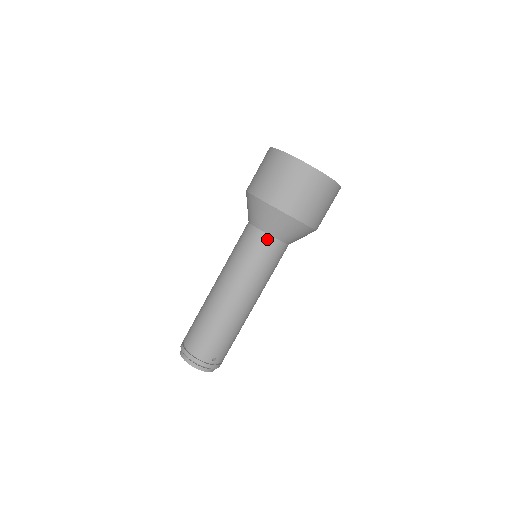
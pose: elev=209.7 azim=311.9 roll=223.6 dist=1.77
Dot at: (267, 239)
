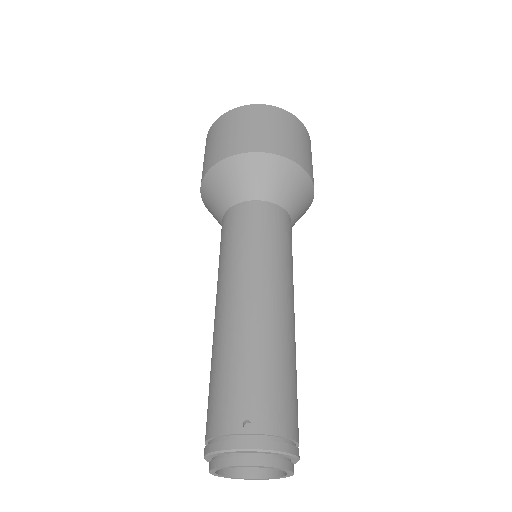
Dot at: (234, 210)
